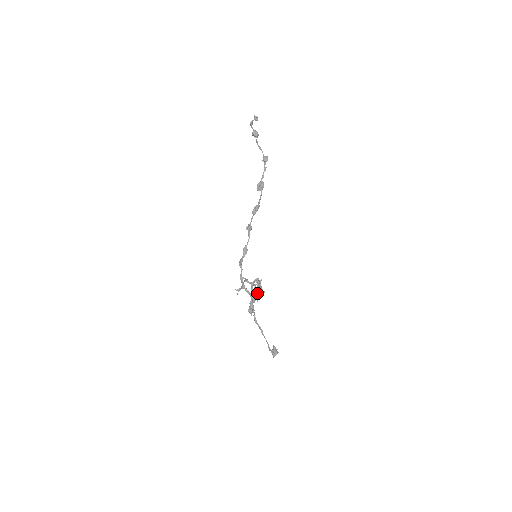
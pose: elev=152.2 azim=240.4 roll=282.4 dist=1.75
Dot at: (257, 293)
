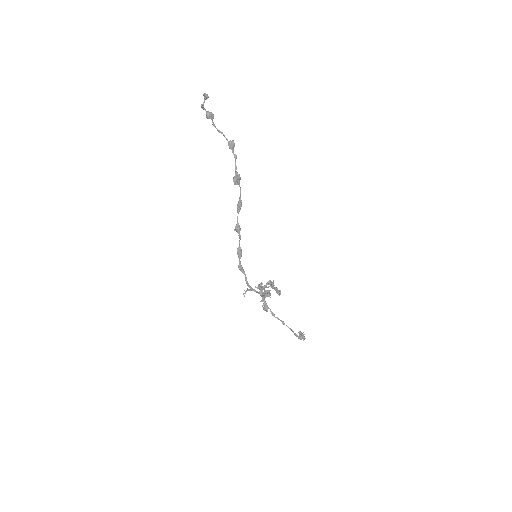
Dot at: (269, 291)
